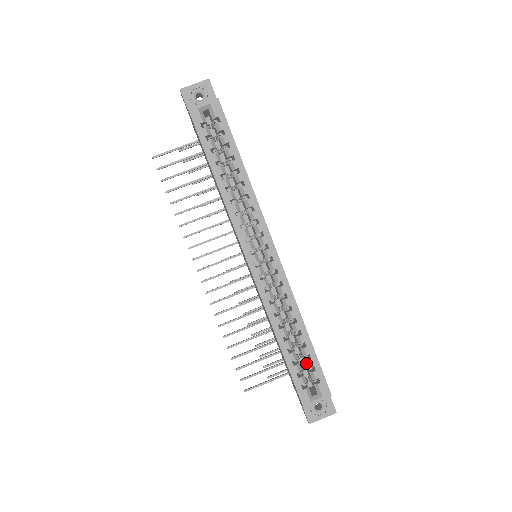
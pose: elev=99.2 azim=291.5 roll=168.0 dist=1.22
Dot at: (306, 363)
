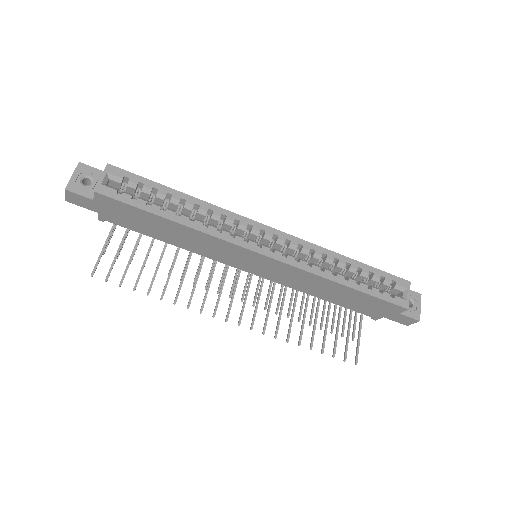
Dot at: (374, 280)
